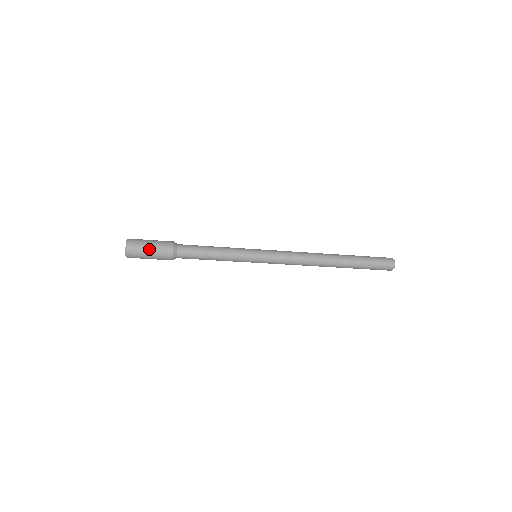
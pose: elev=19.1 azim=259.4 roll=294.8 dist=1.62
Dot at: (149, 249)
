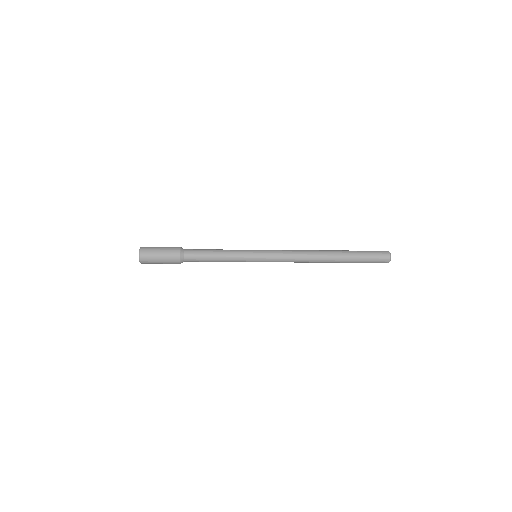
Dot at: (159, 254)
